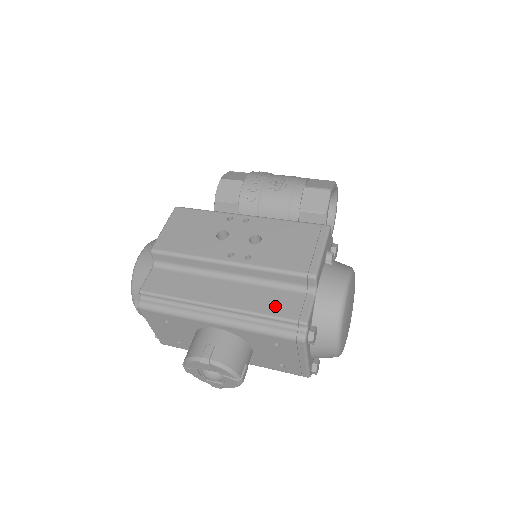
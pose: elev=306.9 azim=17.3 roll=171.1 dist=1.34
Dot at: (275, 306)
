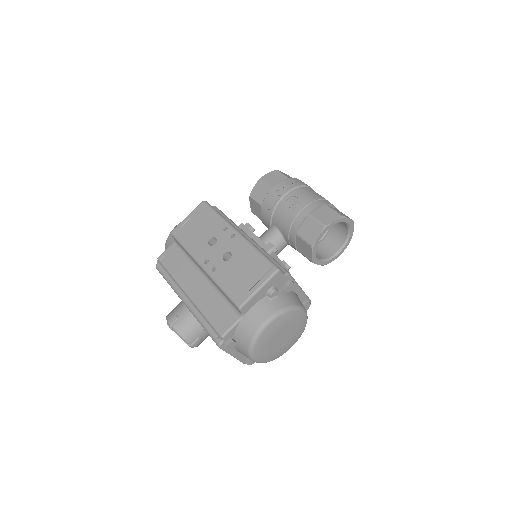
Dot at: (214, 313)
